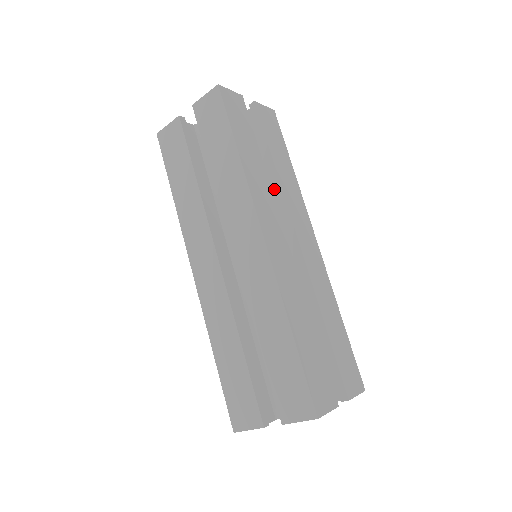
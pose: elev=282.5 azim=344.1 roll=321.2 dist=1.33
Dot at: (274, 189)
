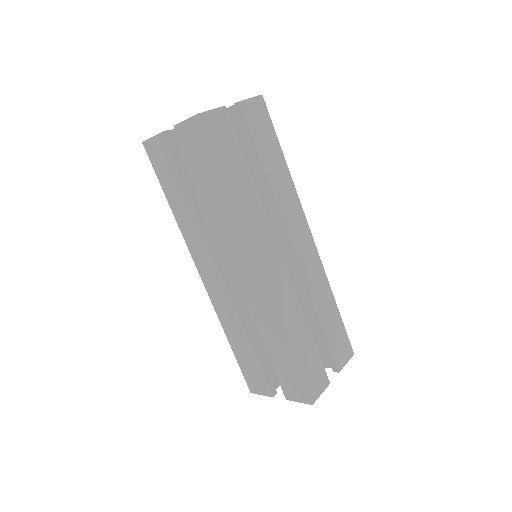
Dot at: occluded
